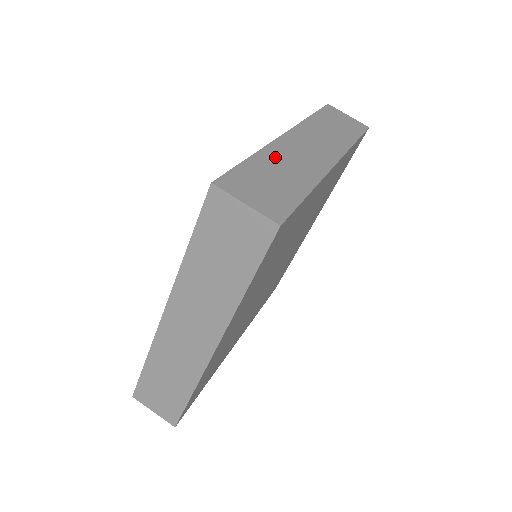
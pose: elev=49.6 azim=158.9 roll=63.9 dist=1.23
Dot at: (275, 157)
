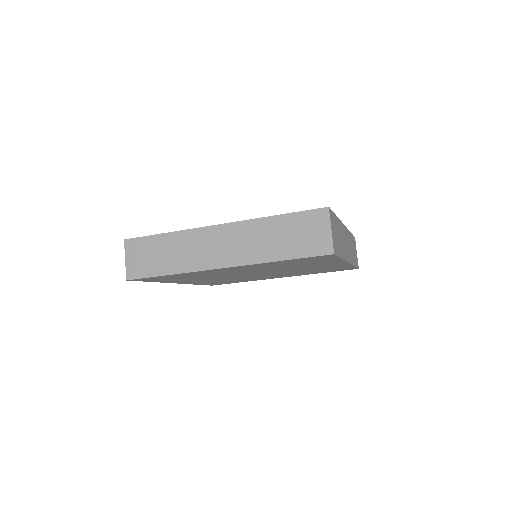
Dot at: (340, 229)
